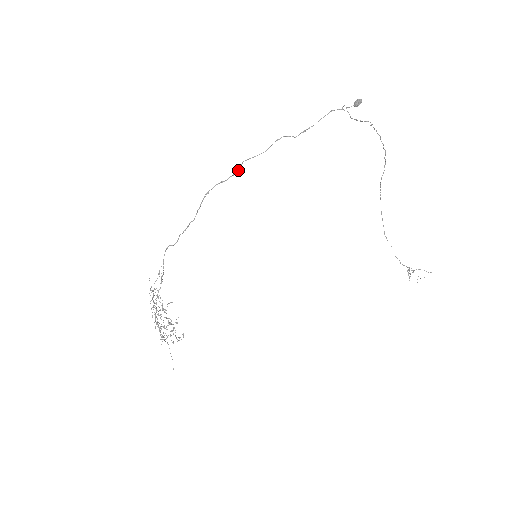
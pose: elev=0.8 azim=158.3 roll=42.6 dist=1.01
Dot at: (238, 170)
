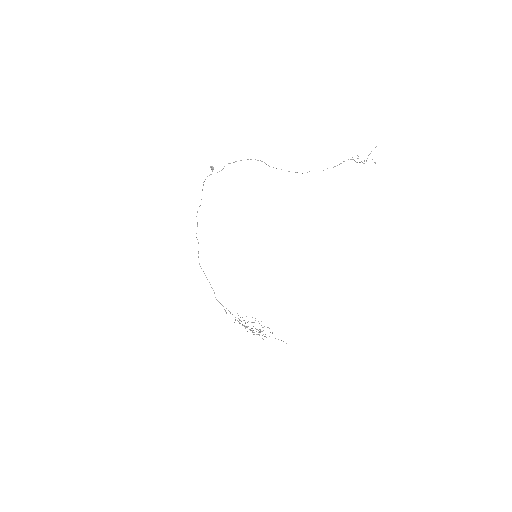
Dot at: occluded
